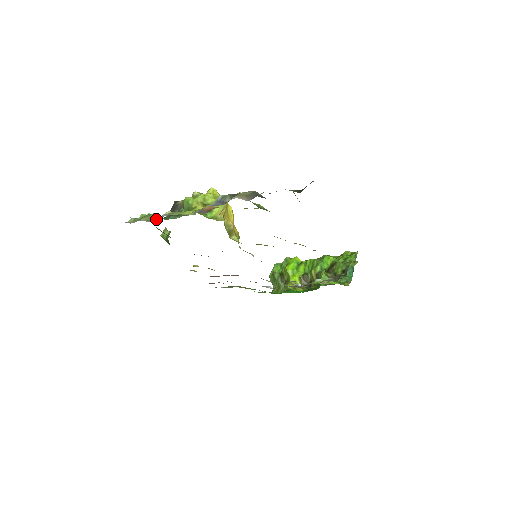
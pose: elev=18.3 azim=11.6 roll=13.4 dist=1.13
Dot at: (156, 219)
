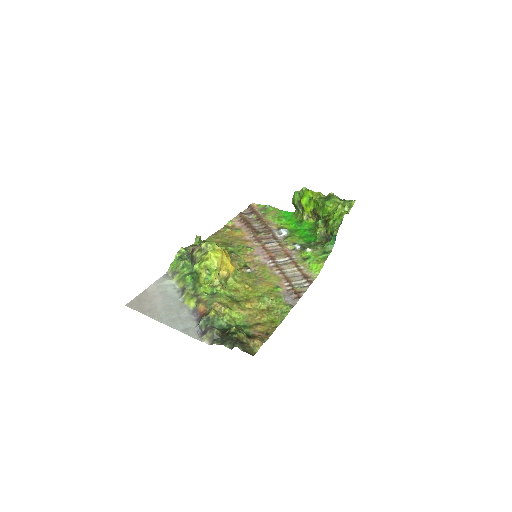
Dot at: (180, 286)
